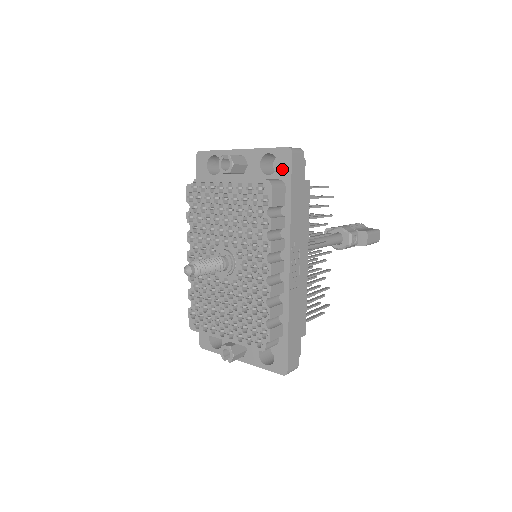
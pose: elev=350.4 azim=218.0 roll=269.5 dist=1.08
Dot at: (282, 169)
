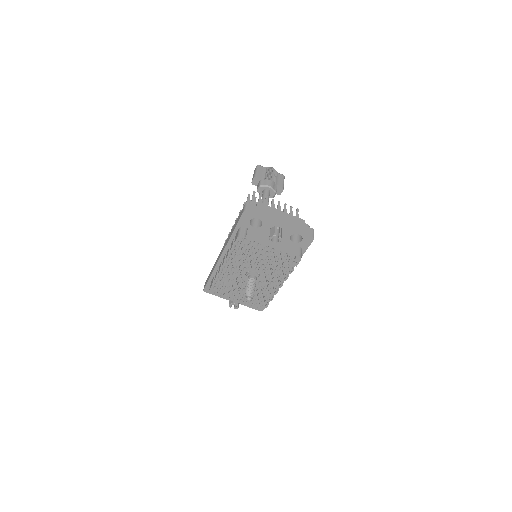
Dot at: (304, 244)
